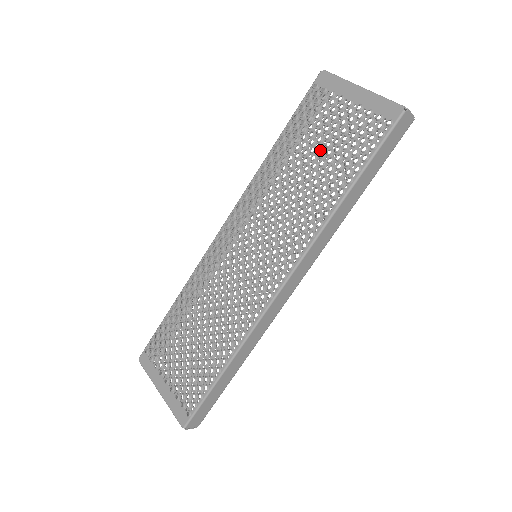
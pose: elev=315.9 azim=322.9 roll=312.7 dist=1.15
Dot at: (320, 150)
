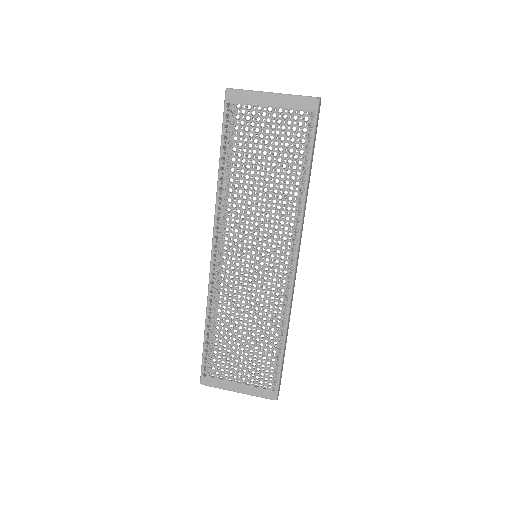
Dot at: (266, 155)
